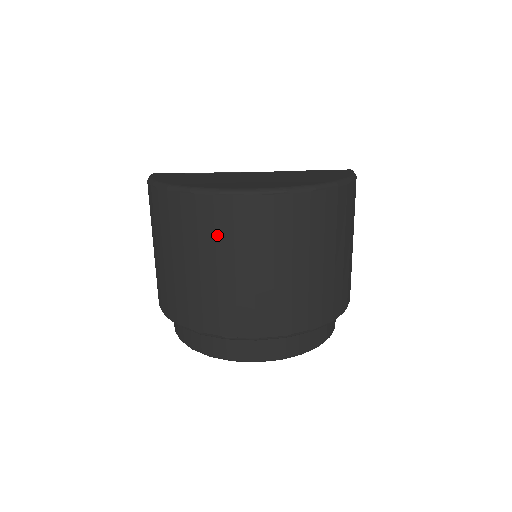
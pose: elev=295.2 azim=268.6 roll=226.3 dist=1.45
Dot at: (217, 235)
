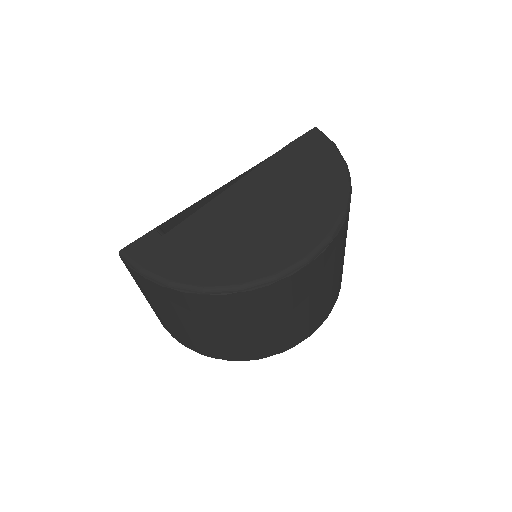
Dot at: (276, 306)
